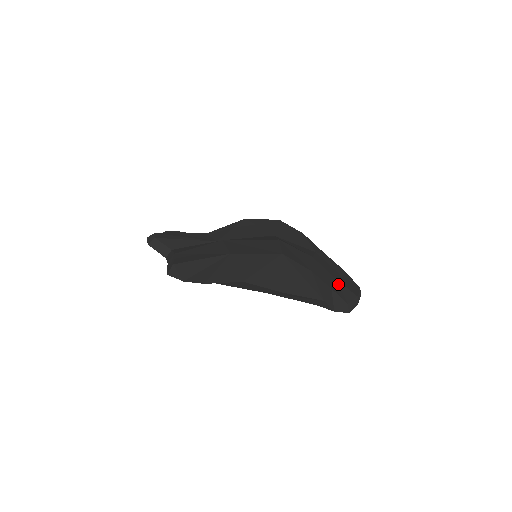
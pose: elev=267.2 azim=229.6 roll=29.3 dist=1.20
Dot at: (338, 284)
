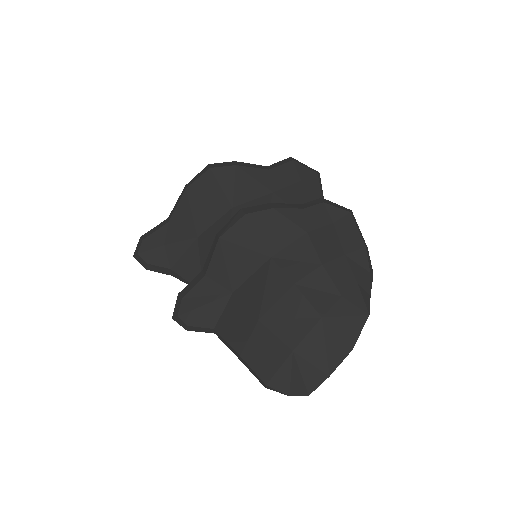
Dot at: (351, 259)
